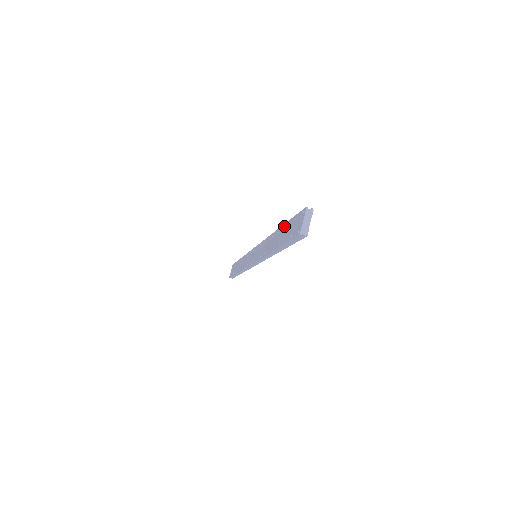
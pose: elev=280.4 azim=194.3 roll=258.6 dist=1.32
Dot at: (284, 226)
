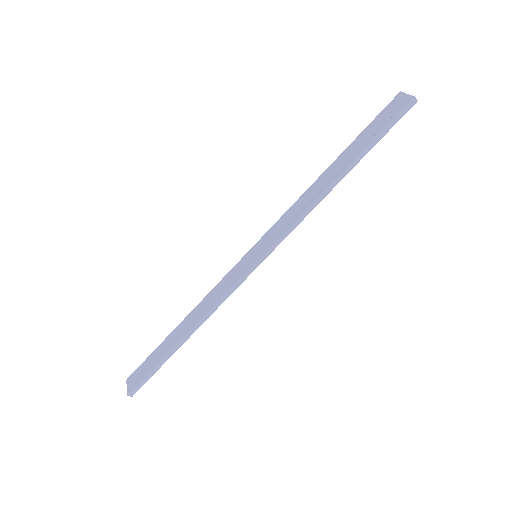
Dot at: (351, 144)
